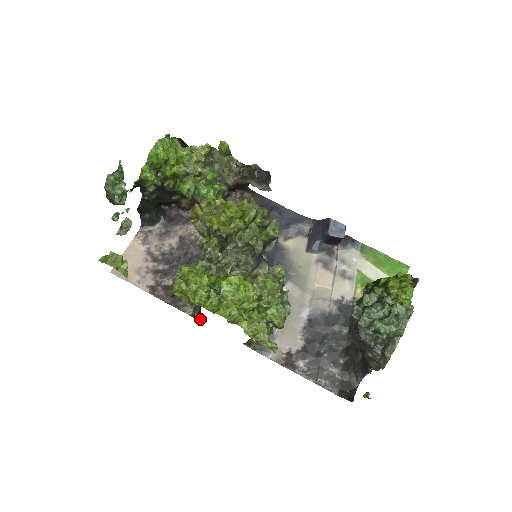
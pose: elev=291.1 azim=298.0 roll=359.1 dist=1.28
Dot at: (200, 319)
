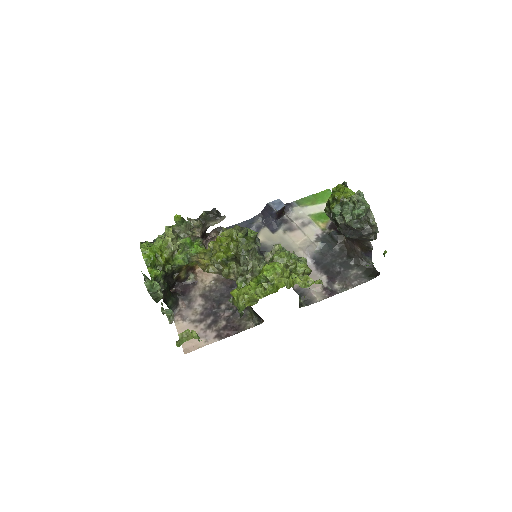
Dot at: (263, 321)
